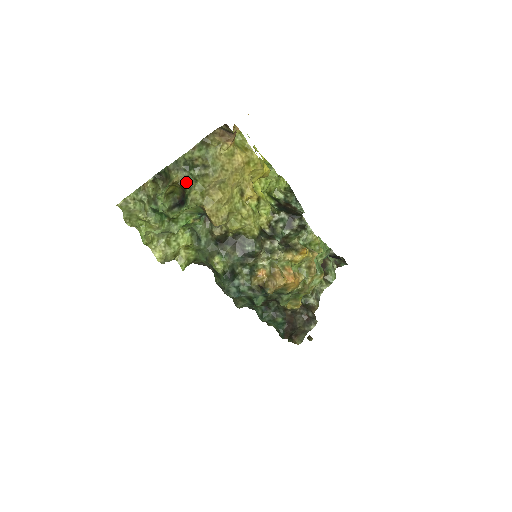
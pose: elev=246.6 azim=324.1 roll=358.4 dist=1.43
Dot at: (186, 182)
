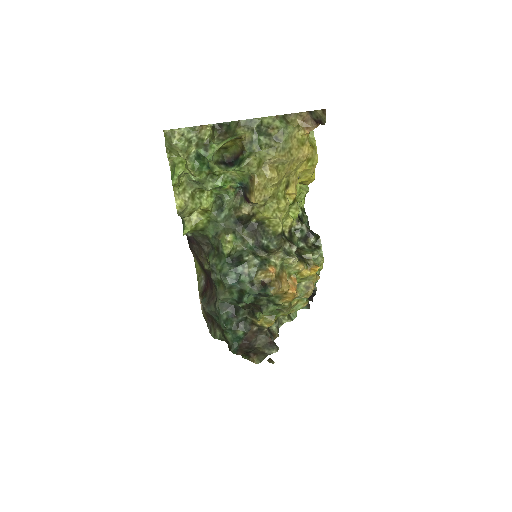
Dot at: (250, 144)
